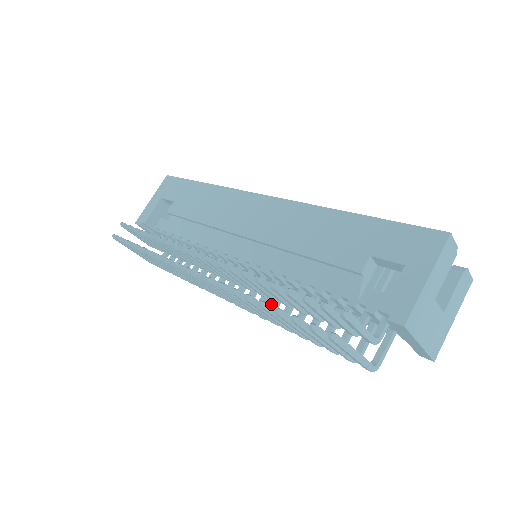
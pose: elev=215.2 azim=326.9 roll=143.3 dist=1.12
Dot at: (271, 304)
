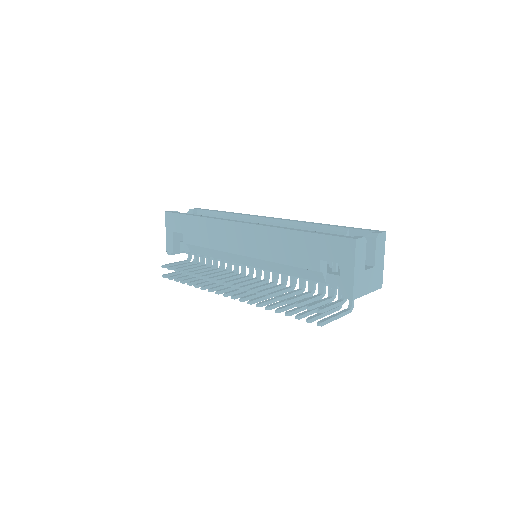
Dot at: occluded
